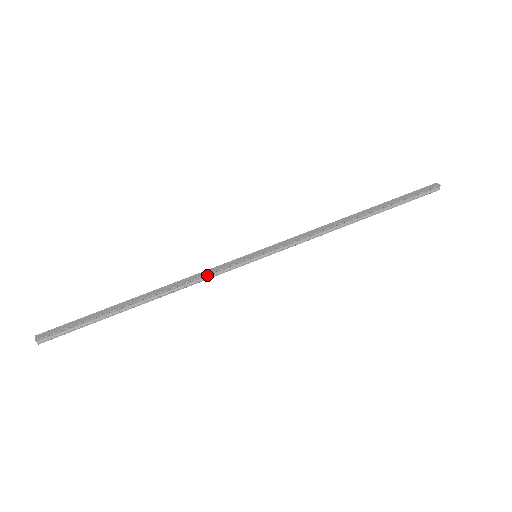
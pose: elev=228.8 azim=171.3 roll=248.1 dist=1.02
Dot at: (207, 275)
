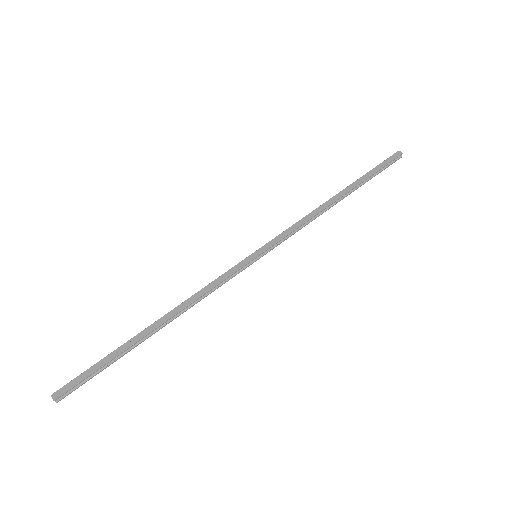
Dot at: (214, 286)
